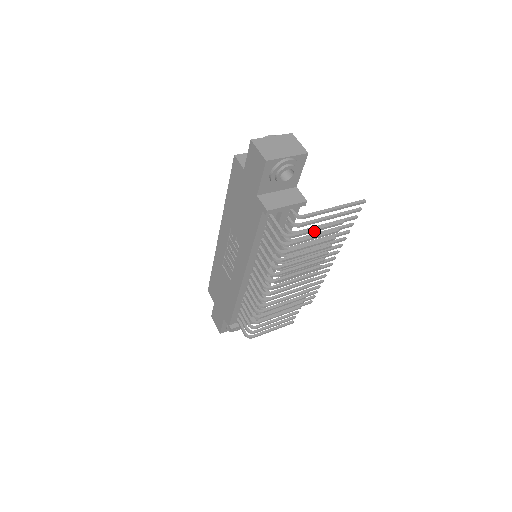
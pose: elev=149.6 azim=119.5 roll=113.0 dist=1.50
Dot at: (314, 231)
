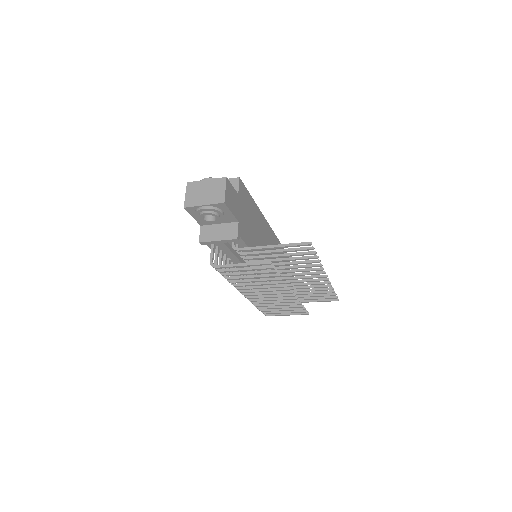
Dot at: (239, 266)
